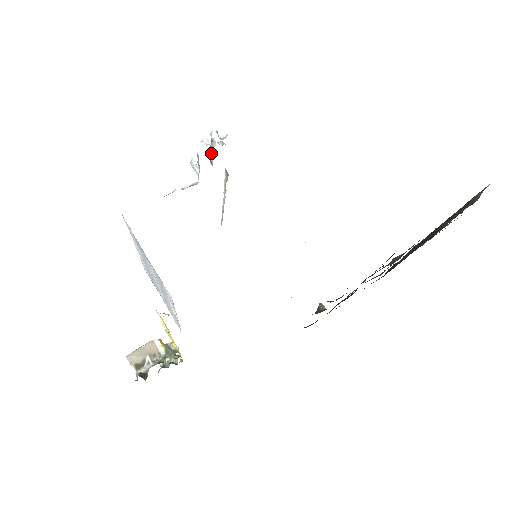
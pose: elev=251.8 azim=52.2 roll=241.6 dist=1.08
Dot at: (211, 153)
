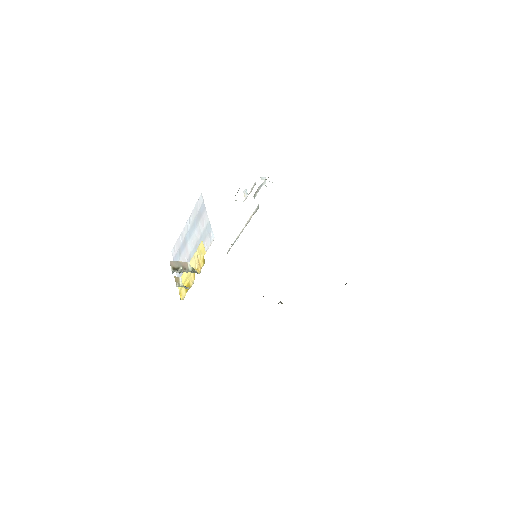
Dot at: (258, 189)
